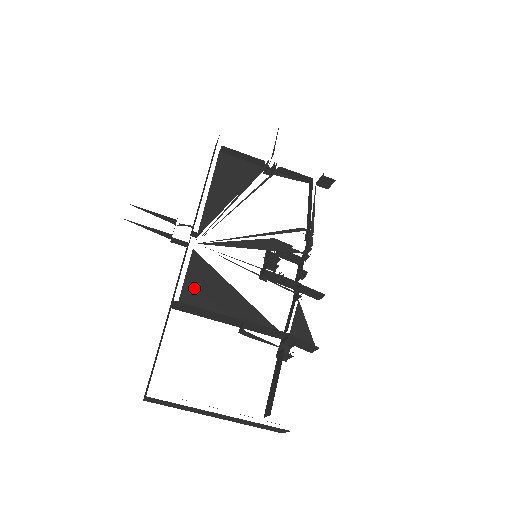
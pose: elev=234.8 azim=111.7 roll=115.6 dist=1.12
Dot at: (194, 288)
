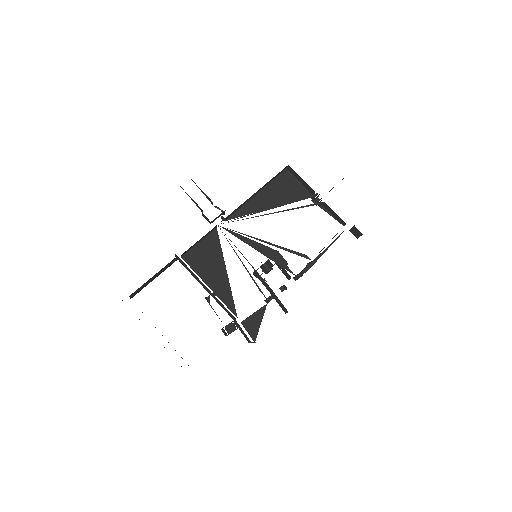
Dot at: (199, 253)
